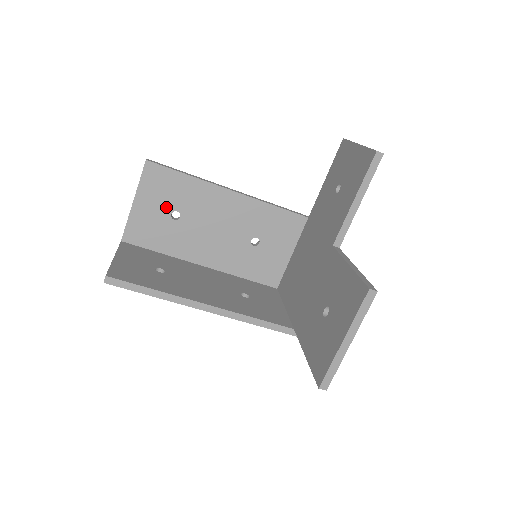
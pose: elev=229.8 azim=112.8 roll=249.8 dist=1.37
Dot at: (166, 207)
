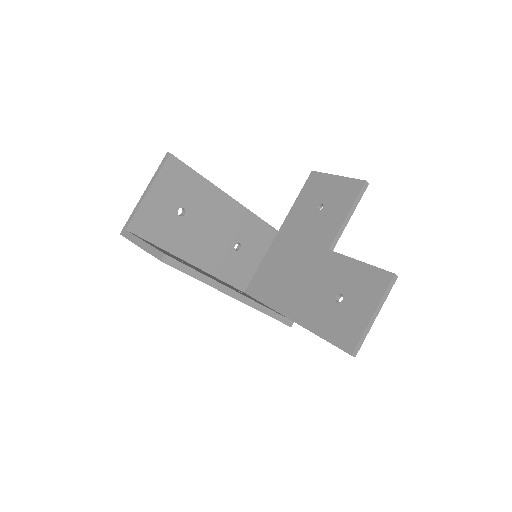
Dot at: (175, 202)
